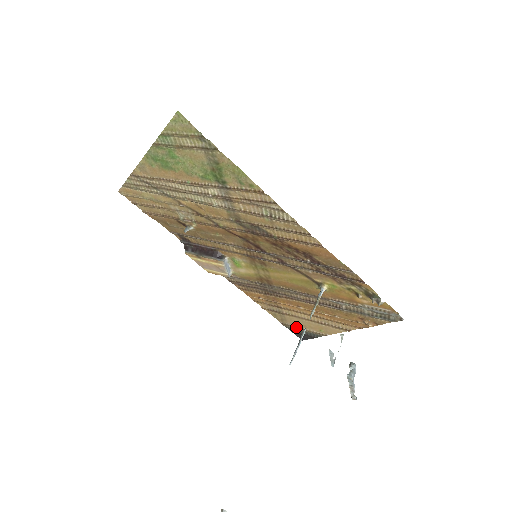
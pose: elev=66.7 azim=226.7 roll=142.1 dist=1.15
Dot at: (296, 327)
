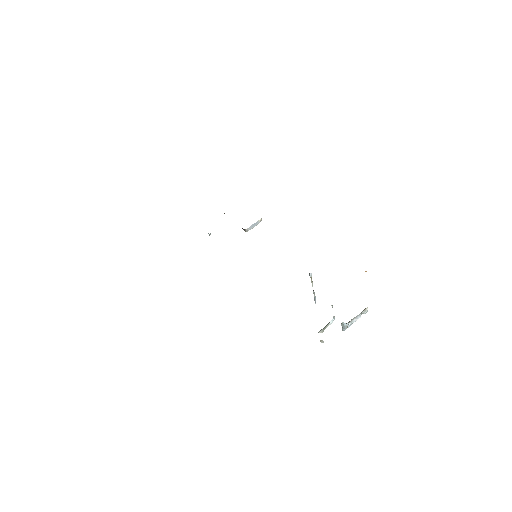
Dot at: occluded
